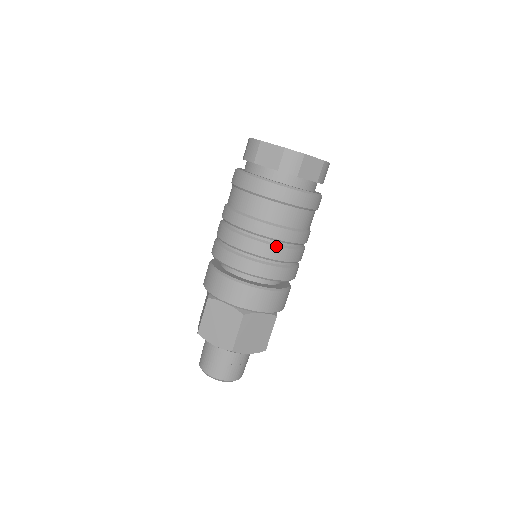
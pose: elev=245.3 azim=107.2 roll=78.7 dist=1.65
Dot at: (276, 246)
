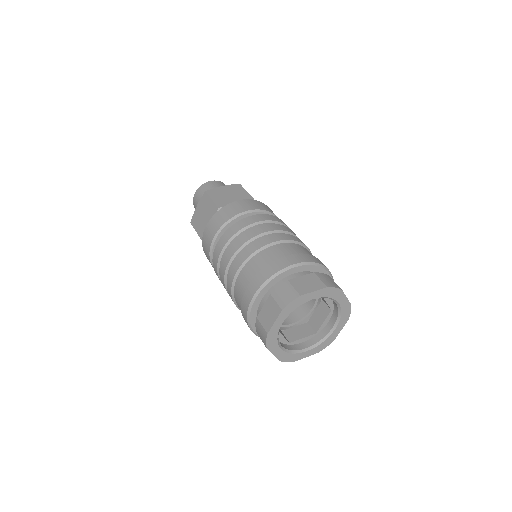
Dot at: occluded
